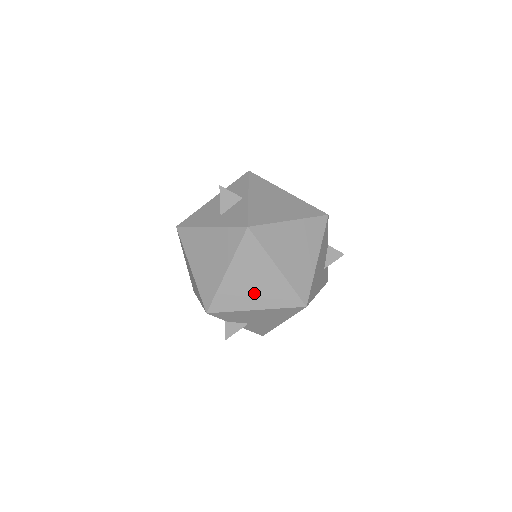
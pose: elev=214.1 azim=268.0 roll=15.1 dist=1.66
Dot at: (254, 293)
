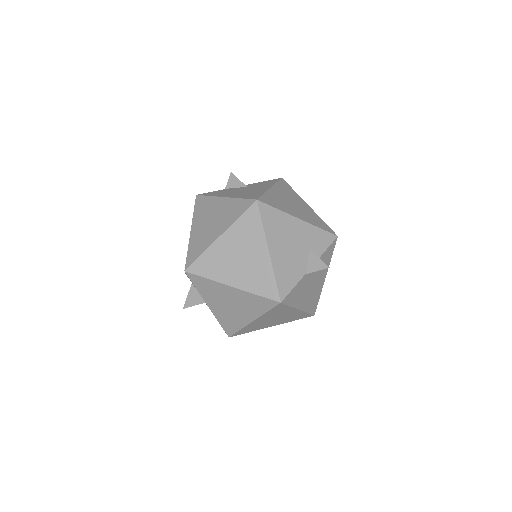
Dot at: occluded
